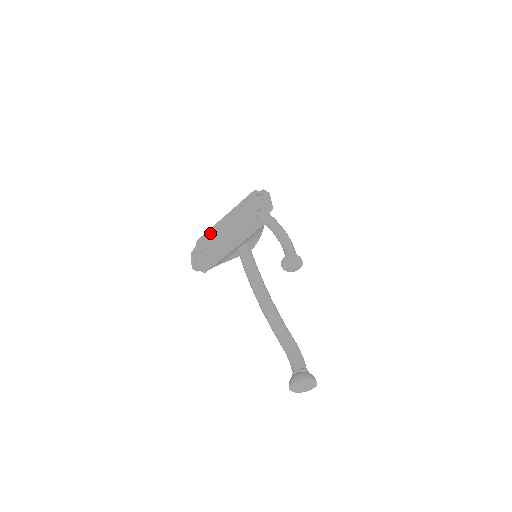
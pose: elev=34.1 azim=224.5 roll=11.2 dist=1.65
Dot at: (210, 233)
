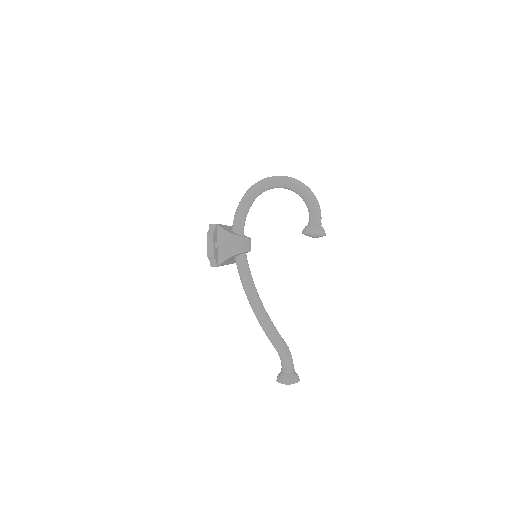
Dot at: occluded
